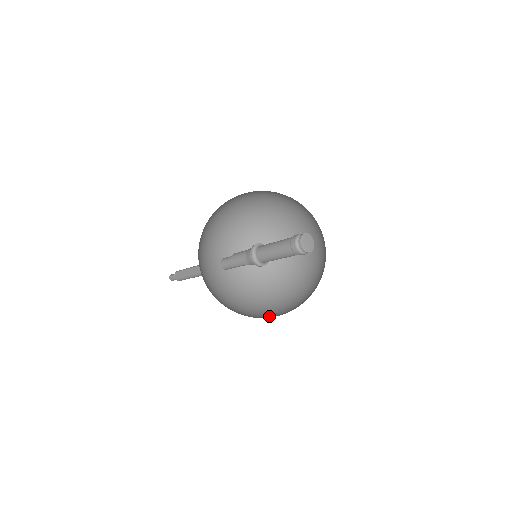
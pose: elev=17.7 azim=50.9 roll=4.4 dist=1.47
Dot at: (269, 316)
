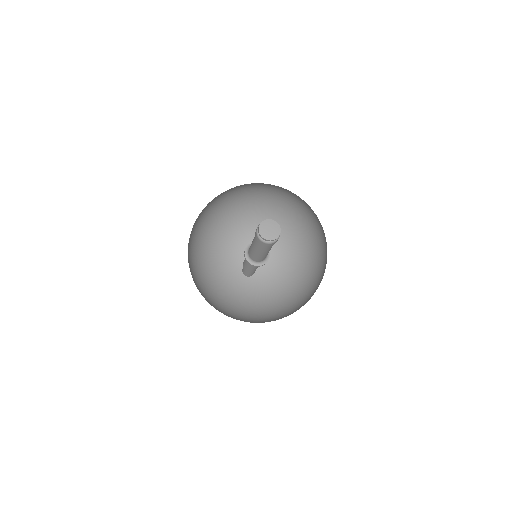
Dot at: (283, 317)
